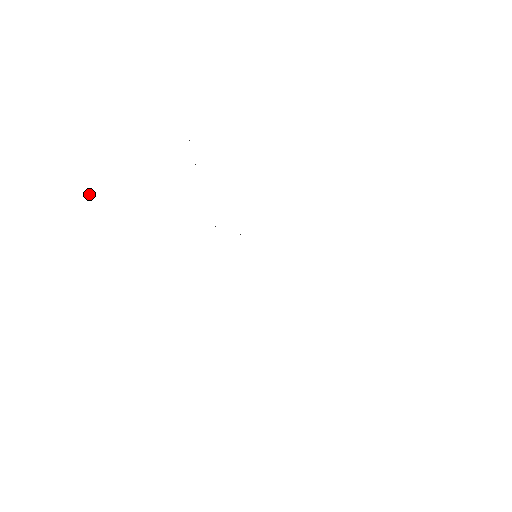
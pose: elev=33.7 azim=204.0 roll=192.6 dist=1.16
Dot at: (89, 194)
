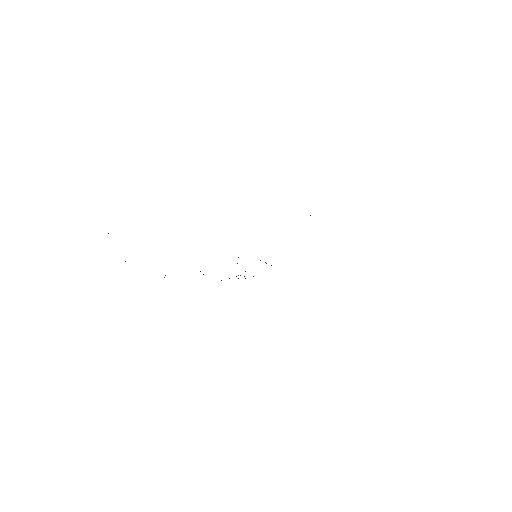
Dot at: out of frame
